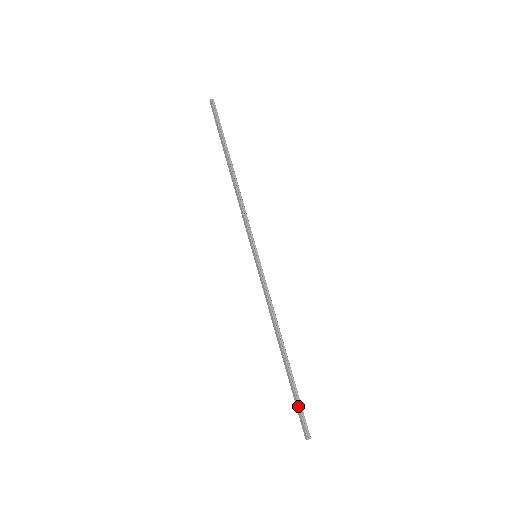
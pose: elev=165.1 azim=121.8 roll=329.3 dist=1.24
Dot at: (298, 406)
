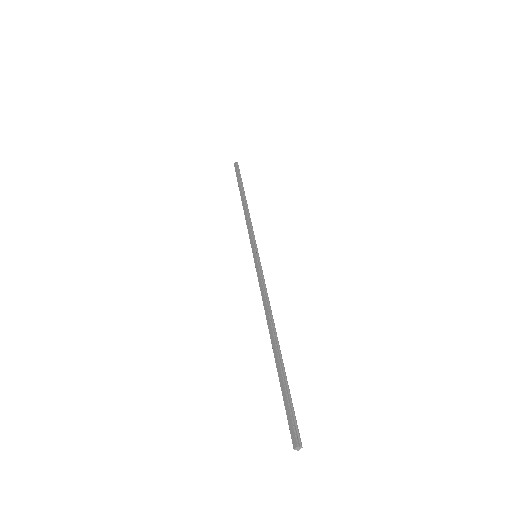
Dot at: (287, 400)
